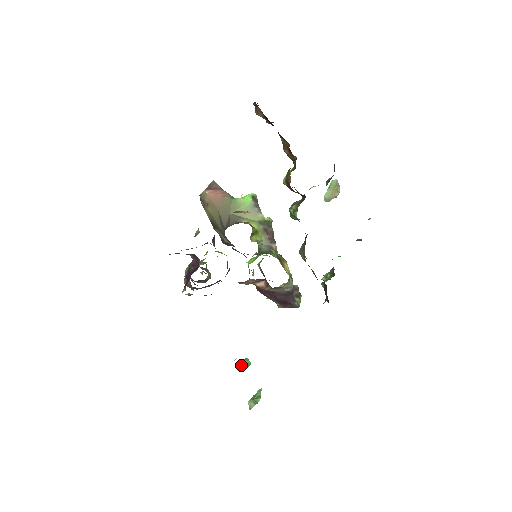
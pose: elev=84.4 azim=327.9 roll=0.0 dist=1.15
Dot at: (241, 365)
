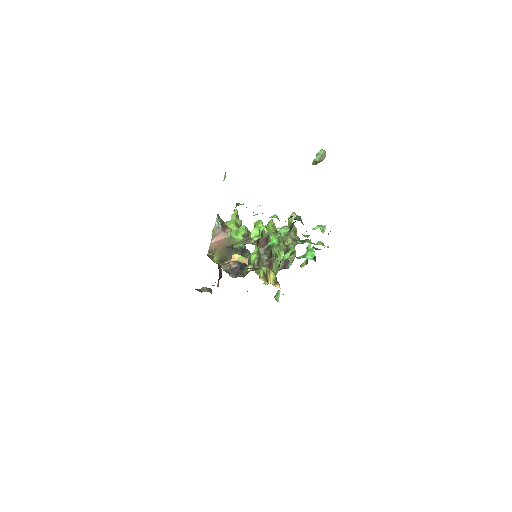
Dot at: occluded
